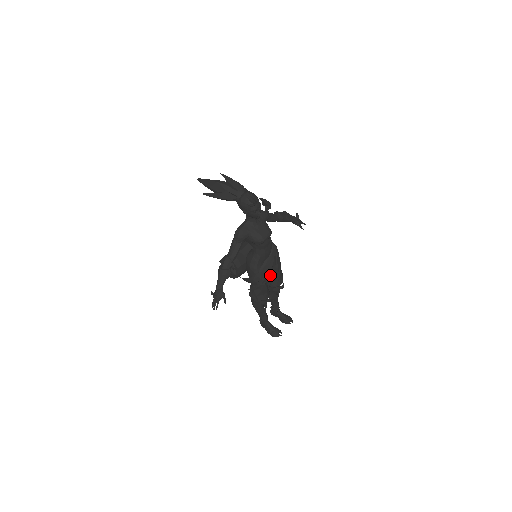
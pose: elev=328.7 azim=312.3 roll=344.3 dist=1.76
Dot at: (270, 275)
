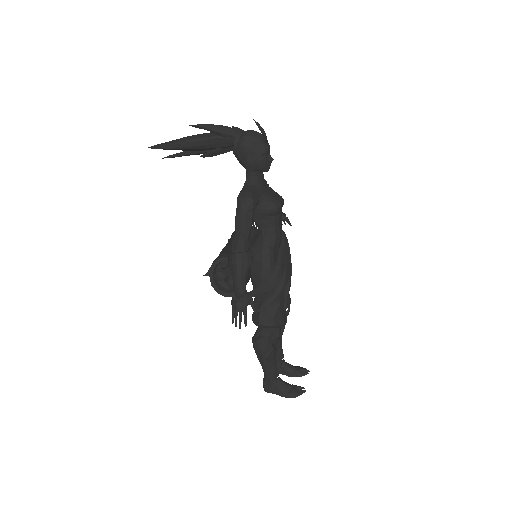
Dot at: (288, 274)
